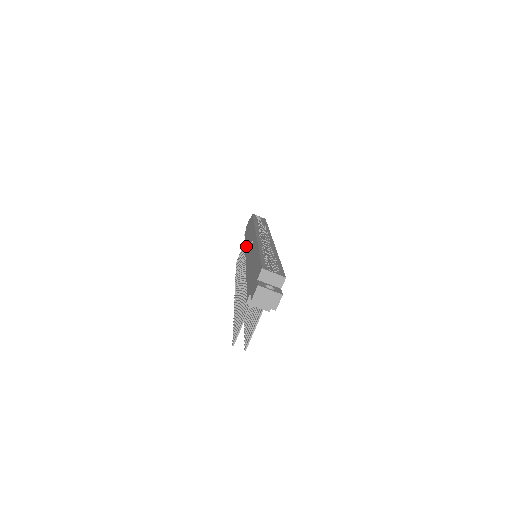
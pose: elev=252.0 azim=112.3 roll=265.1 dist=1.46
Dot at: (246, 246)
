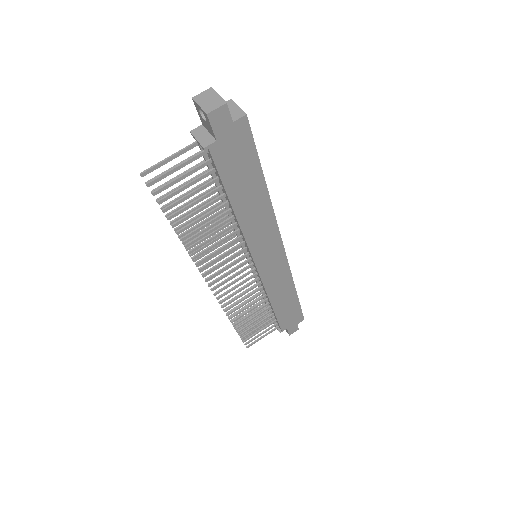
Dot at: occluded
